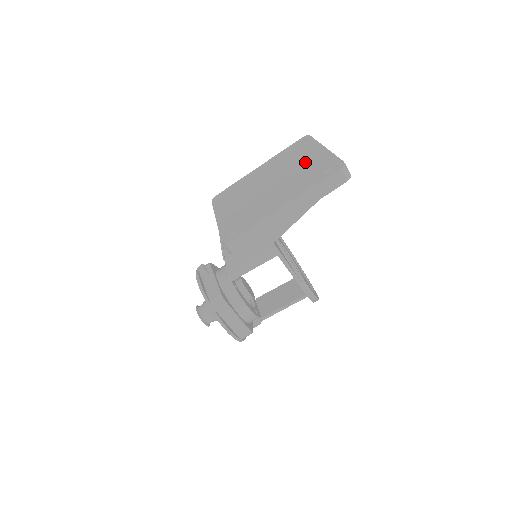
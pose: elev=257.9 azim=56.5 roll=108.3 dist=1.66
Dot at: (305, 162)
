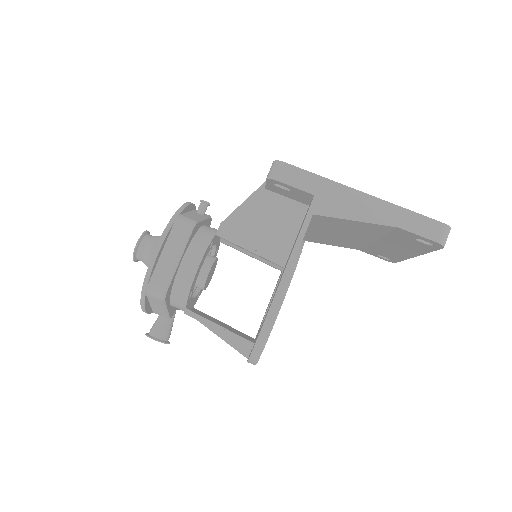
Dot at: occluded
